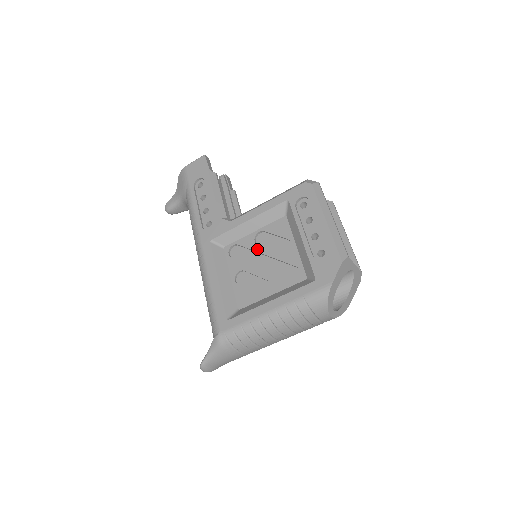
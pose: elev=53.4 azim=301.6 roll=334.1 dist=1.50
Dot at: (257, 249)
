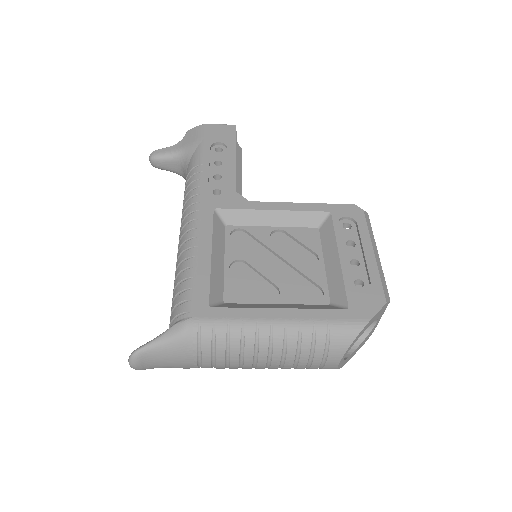
Dot at: (271, 246)
